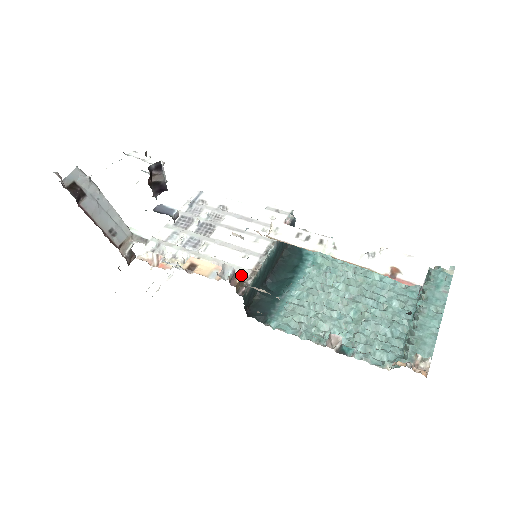
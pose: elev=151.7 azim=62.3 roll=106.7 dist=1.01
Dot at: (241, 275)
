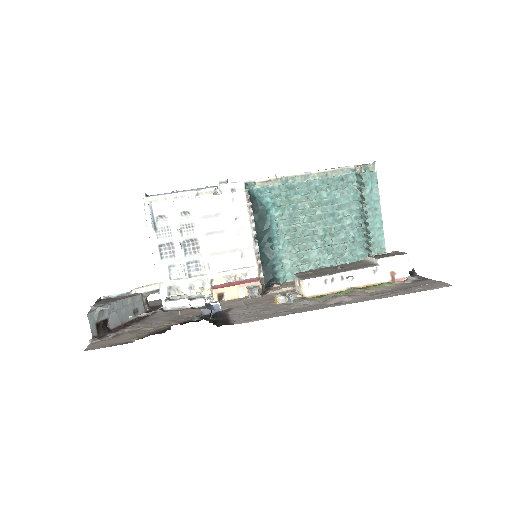
Dot at: occluded
